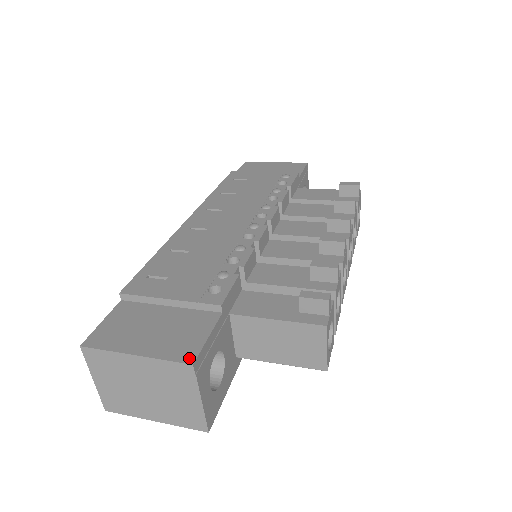
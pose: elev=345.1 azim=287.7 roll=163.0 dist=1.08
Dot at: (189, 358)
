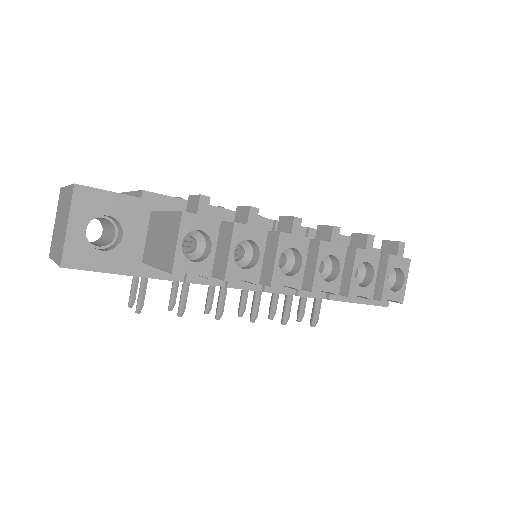
Dot at: (80, 185)
